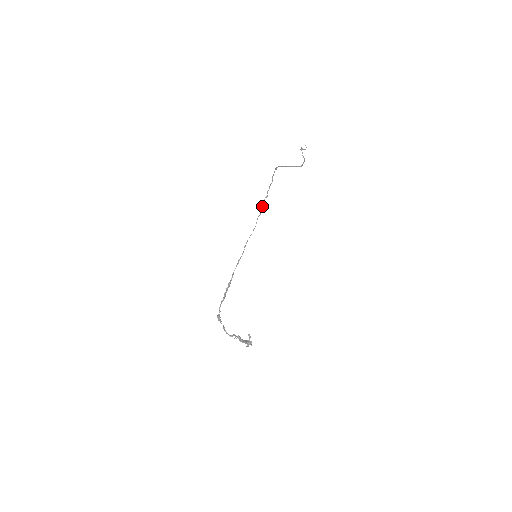
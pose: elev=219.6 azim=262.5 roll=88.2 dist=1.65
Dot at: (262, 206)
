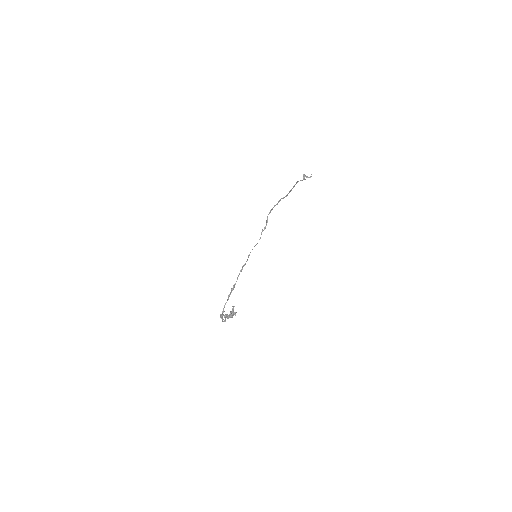
Dot at: (266, 222)
